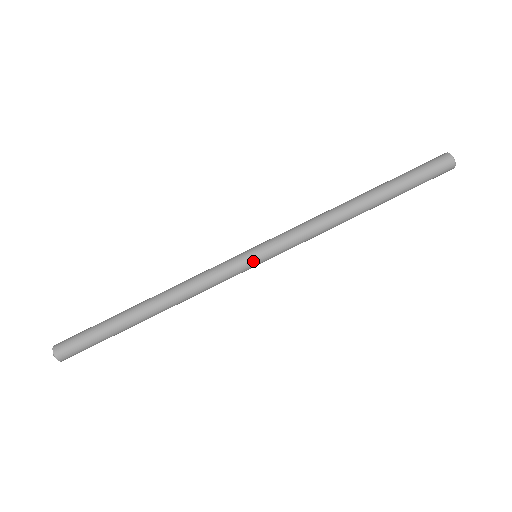
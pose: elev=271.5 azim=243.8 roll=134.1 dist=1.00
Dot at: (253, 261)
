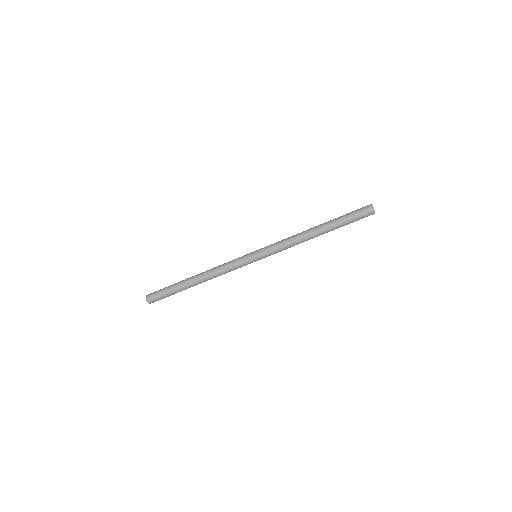
Dot at: (255, 261)
